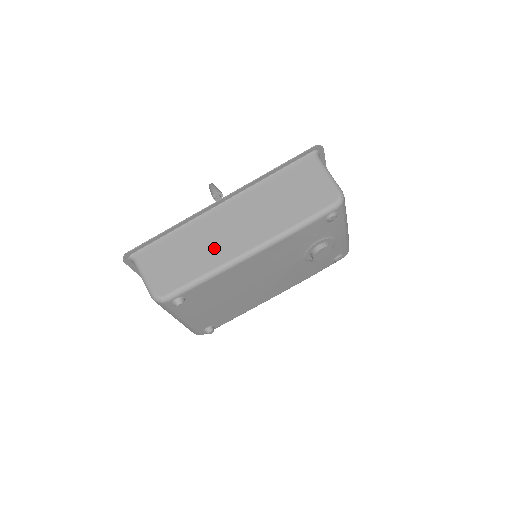
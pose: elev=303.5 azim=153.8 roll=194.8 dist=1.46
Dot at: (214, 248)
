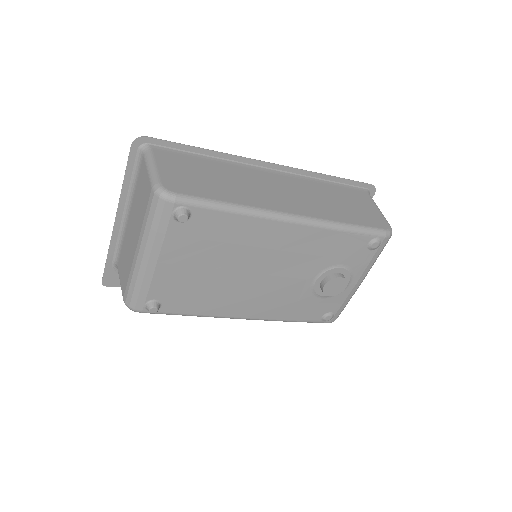
Dot at: (251, 191)
